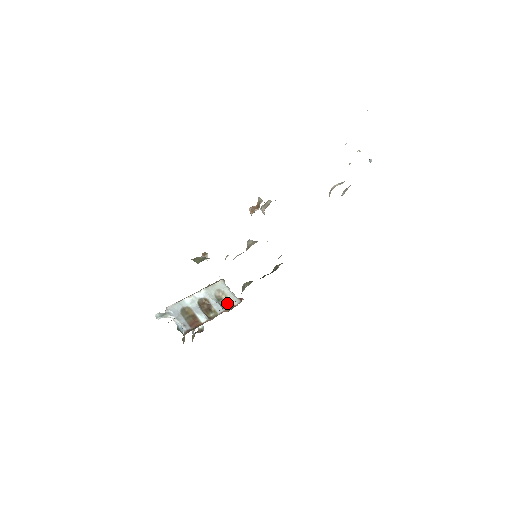
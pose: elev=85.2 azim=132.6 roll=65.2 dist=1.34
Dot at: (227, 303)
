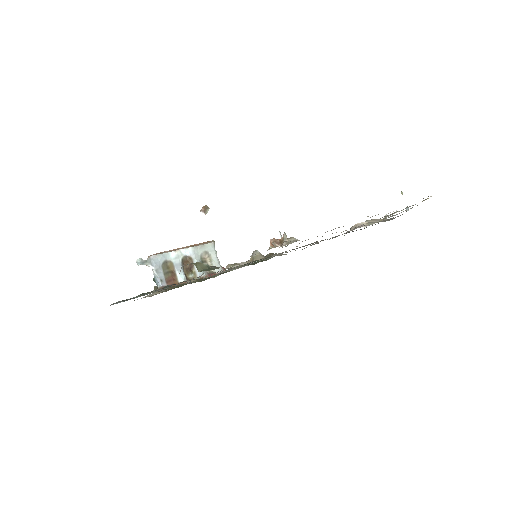
Dot at: occluded
